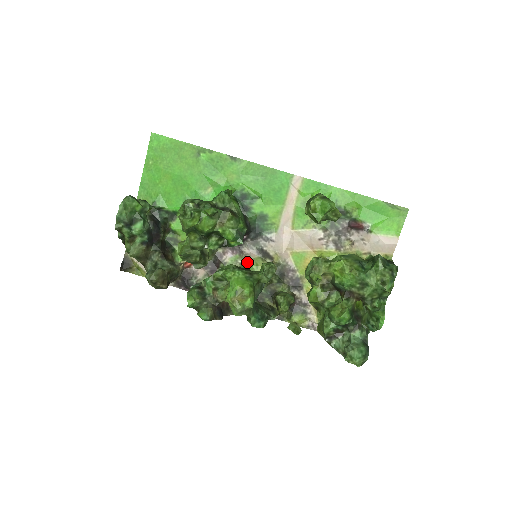
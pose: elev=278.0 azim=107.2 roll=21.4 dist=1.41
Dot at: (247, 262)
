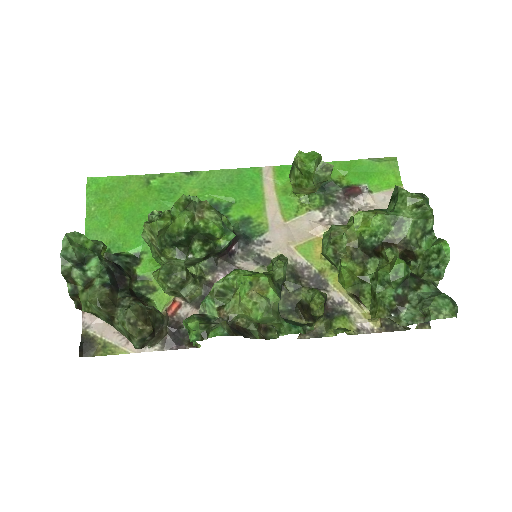
Dot at: occluded
